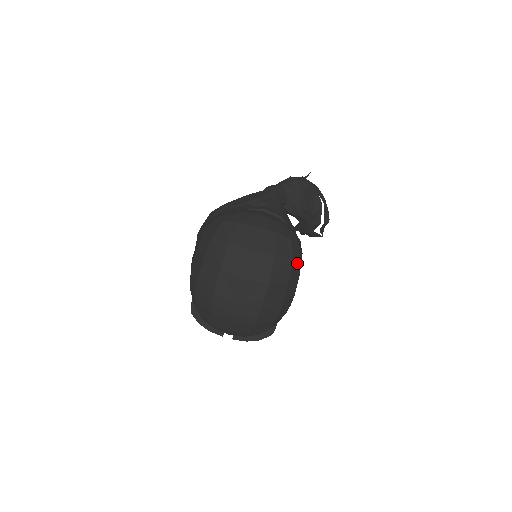
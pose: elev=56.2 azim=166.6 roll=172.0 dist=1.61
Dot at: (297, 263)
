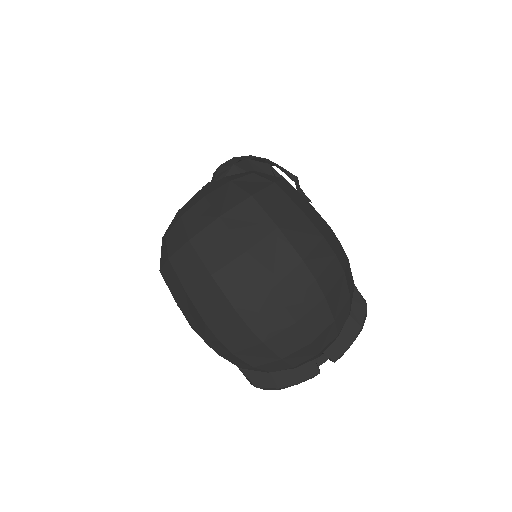
Dot at: (289, 189)
